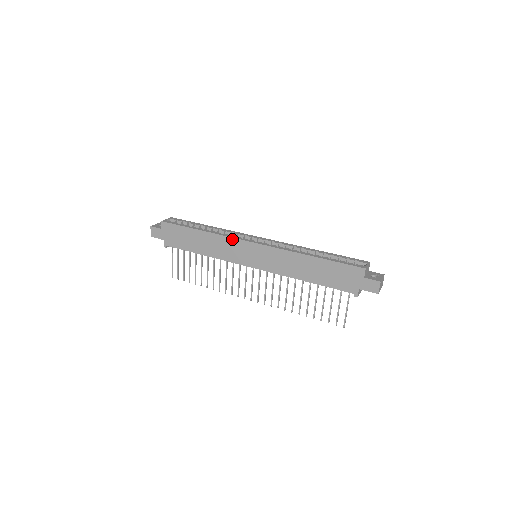
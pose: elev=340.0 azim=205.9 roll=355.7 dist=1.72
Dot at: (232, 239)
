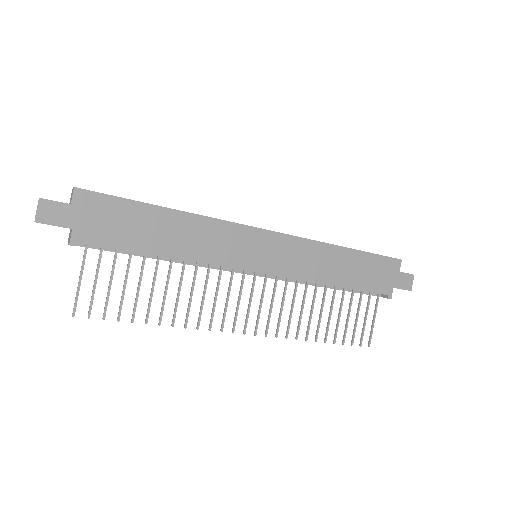
Dot at: (231, 224)
